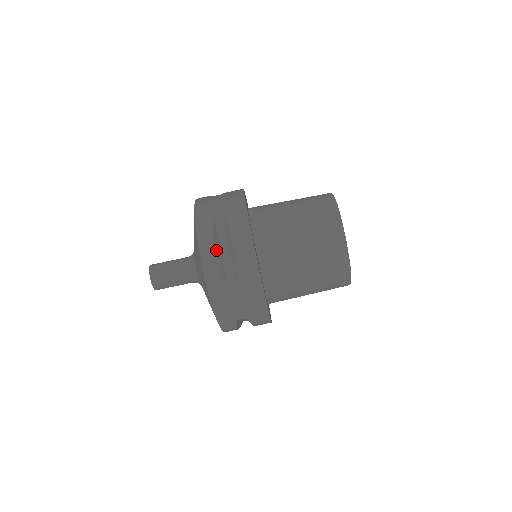
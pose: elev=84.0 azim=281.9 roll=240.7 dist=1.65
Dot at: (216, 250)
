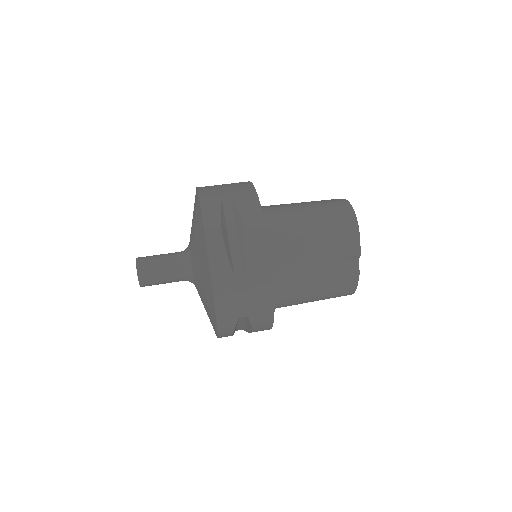
Dot at: occluded
